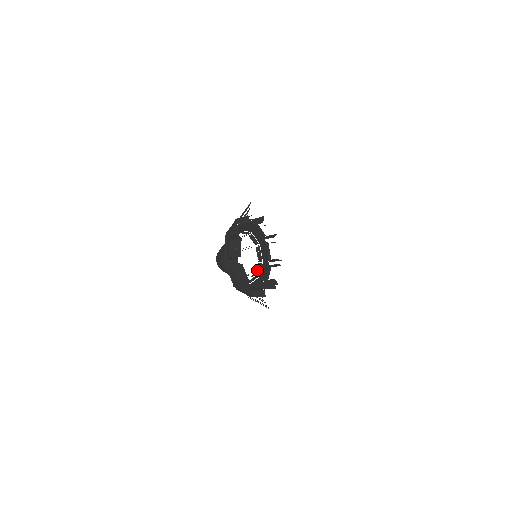
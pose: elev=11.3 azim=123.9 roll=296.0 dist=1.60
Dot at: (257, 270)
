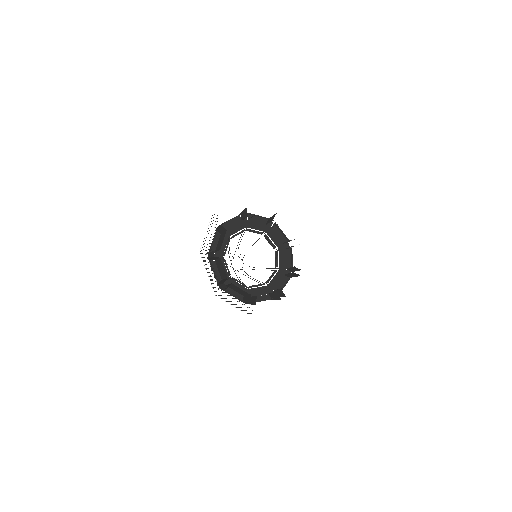
Dot at: (255, 286)
